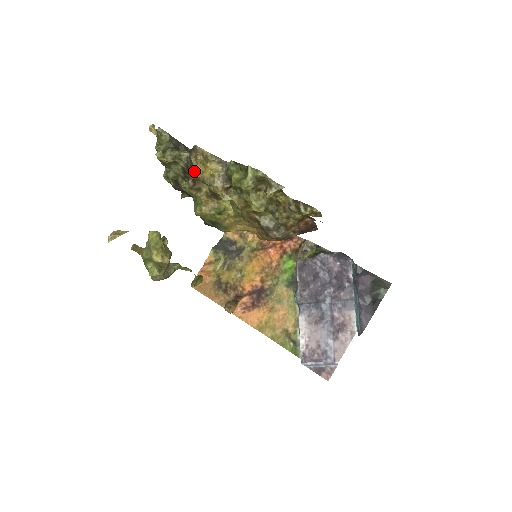
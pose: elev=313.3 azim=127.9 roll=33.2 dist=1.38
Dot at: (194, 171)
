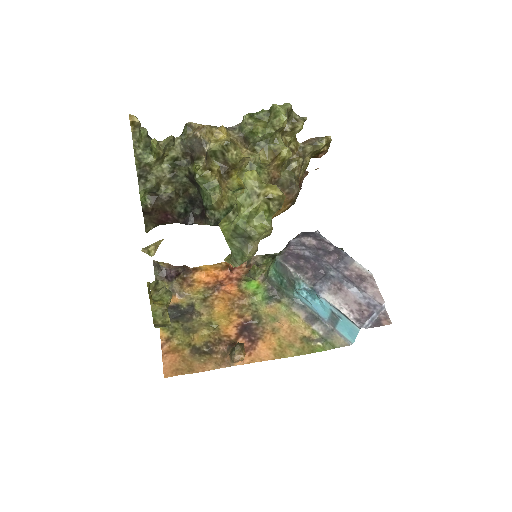
Dot at: (205, 144)
